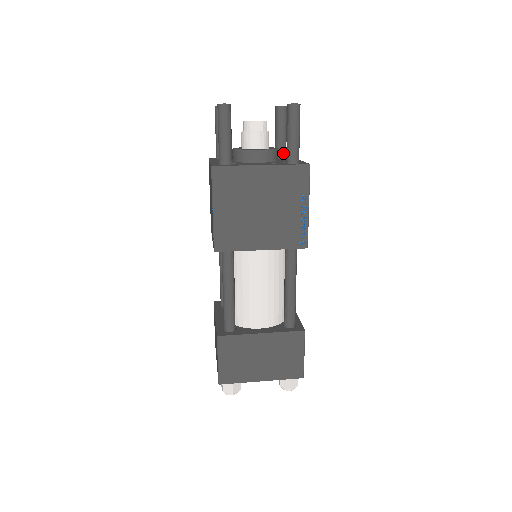
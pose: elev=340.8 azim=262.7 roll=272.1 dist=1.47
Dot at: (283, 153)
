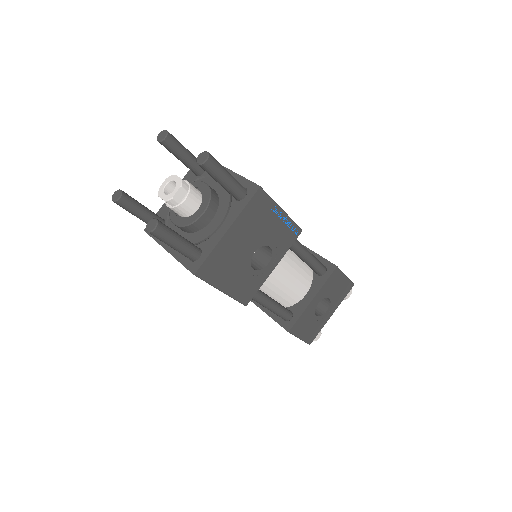
Dot at: (234, 196)
